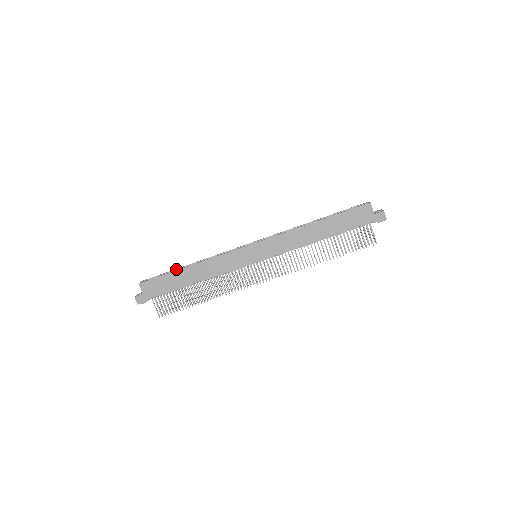
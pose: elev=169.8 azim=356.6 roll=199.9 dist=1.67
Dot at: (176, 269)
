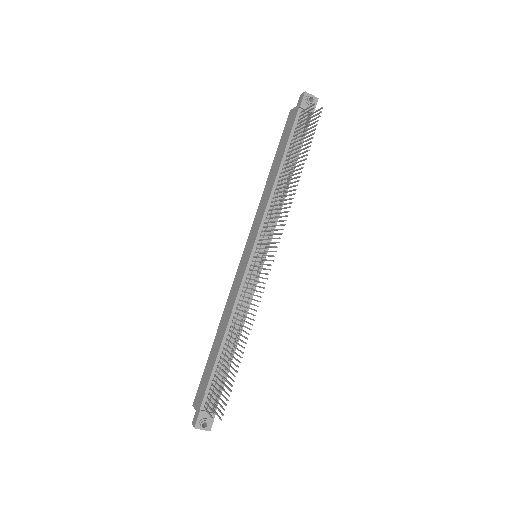
Dot at: occluded
